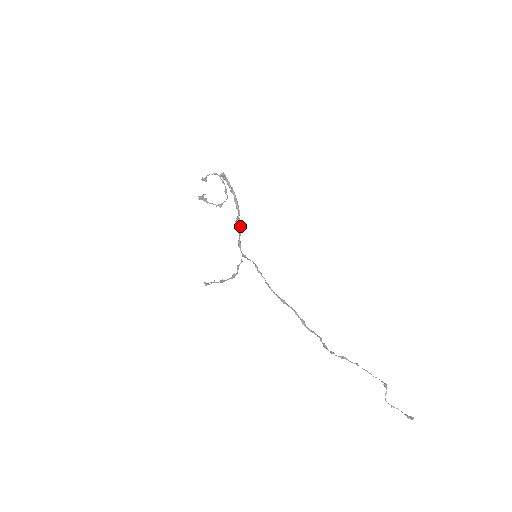
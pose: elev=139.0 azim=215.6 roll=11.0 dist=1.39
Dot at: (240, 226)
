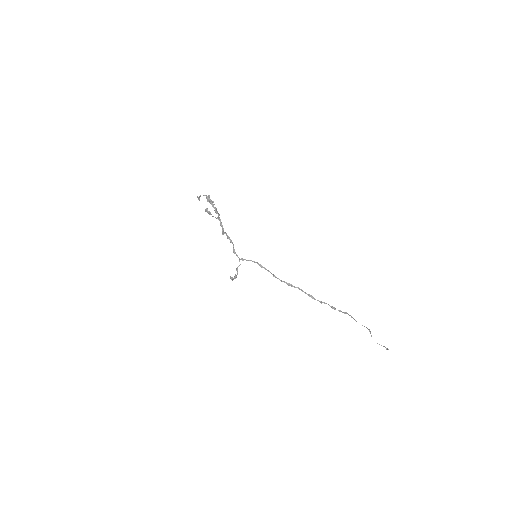
Dot at: (229, 237)
